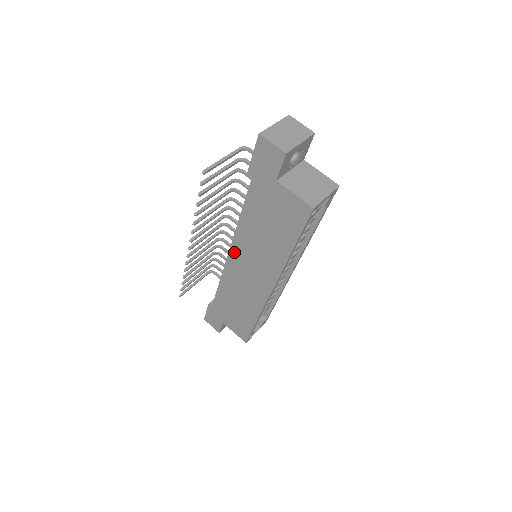
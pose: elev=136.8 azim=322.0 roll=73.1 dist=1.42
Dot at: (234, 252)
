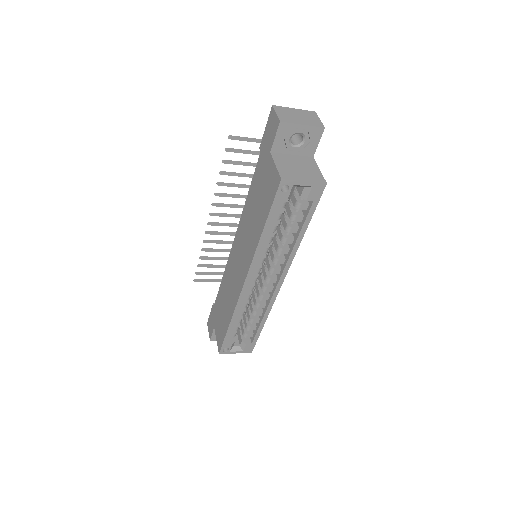
Dot at: (236, 238)
